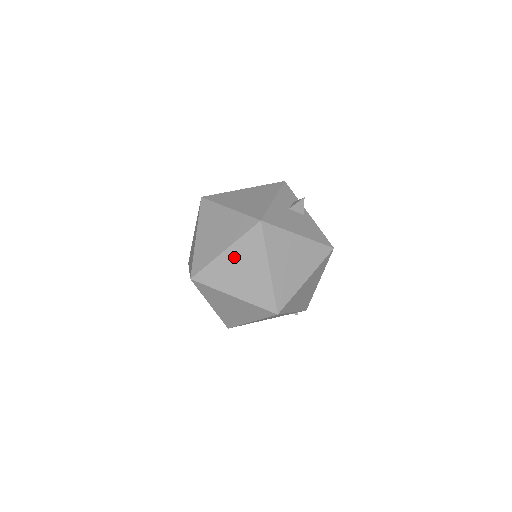
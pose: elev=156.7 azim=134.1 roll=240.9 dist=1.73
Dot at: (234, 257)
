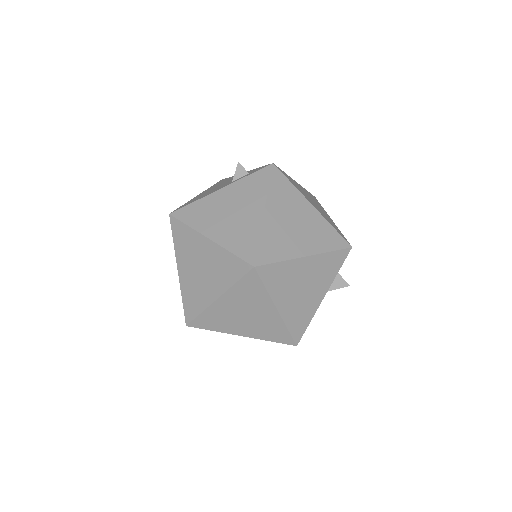
Dot at: occluded
